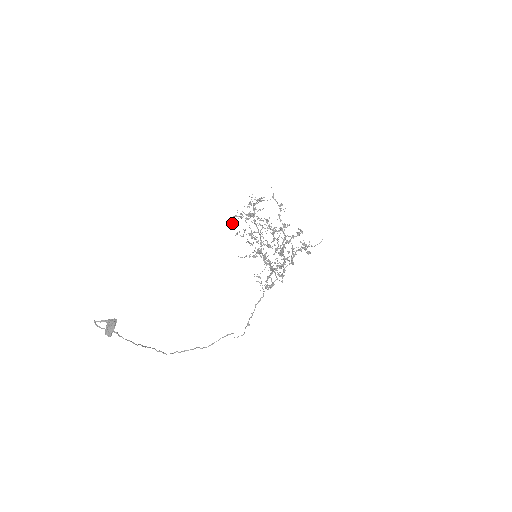
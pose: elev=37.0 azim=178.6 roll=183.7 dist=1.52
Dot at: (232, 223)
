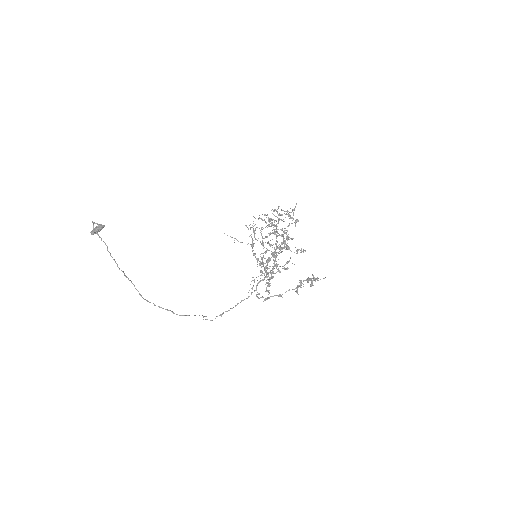
Dot at: (253, 221)
